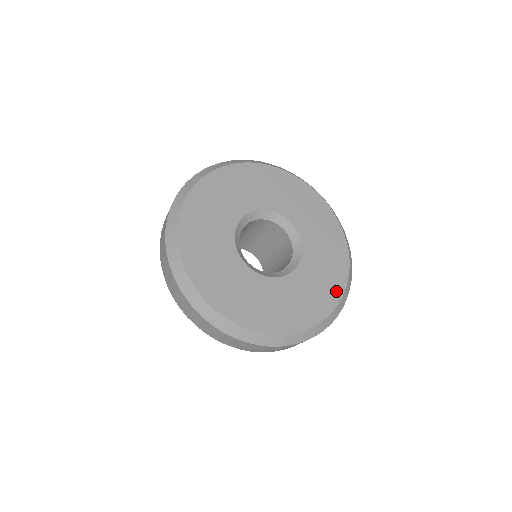
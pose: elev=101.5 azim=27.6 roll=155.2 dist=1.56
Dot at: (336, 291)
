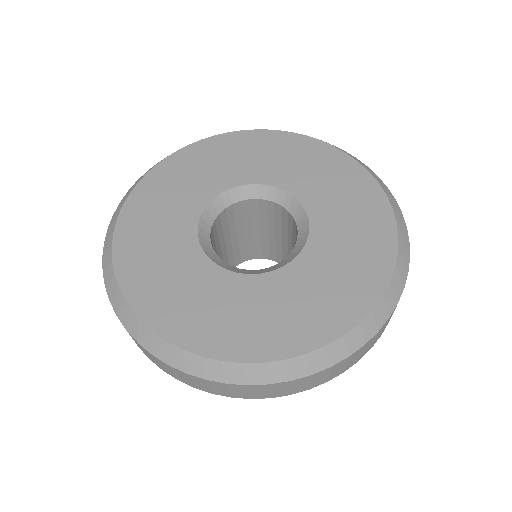
Dot at: (361, 299)
